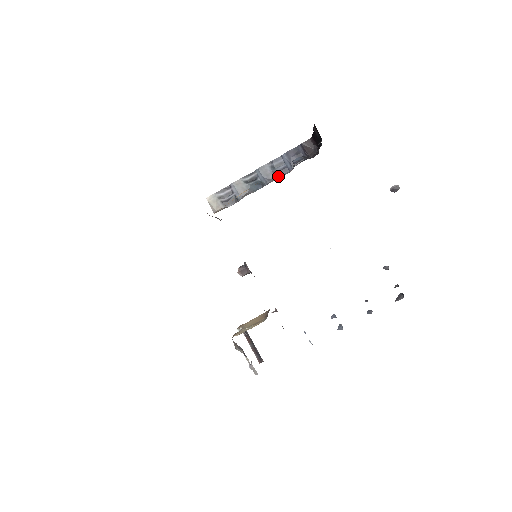
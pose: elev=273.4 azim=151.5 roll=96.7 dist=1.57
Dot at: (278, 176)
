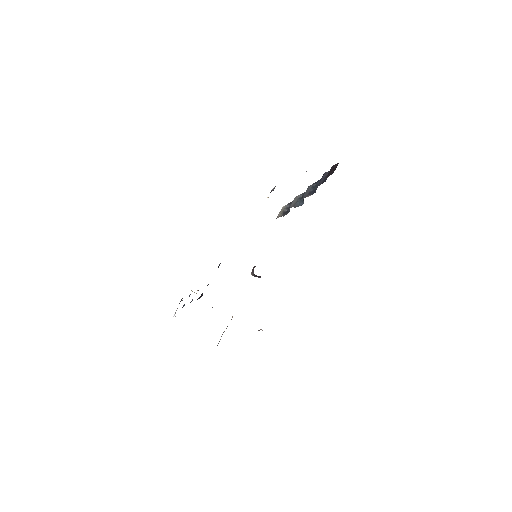
Dot at: (310, 195)
